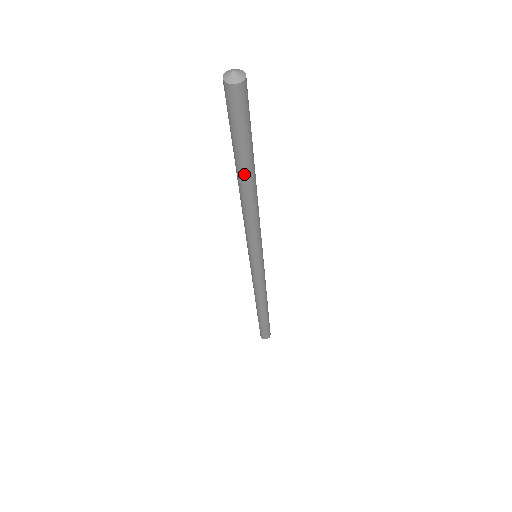
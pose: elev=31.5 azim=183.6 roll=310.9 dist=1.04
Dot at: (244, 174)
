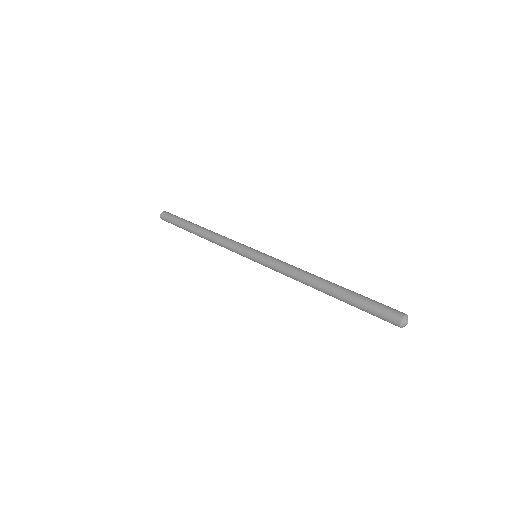
Dot at: occluded
